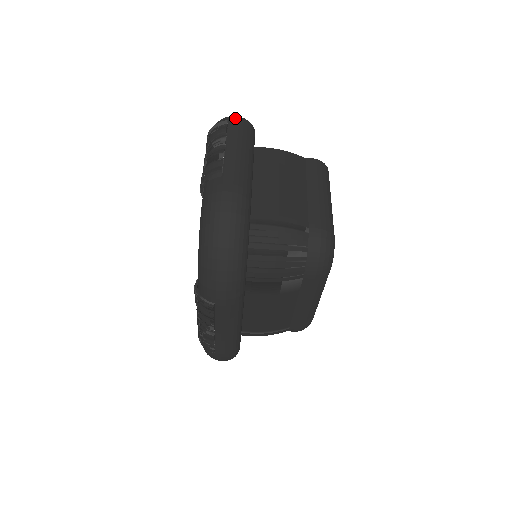
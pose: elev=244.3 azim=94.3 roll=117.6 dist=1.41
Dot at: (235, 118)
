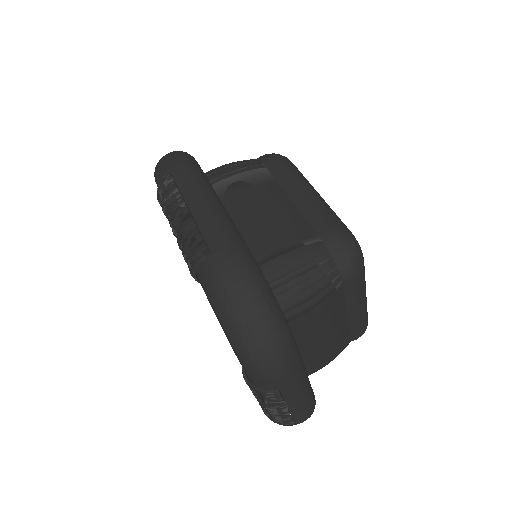
Dot at: occluded
